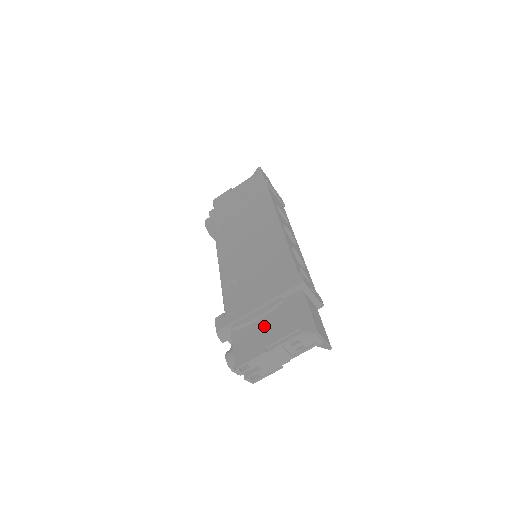
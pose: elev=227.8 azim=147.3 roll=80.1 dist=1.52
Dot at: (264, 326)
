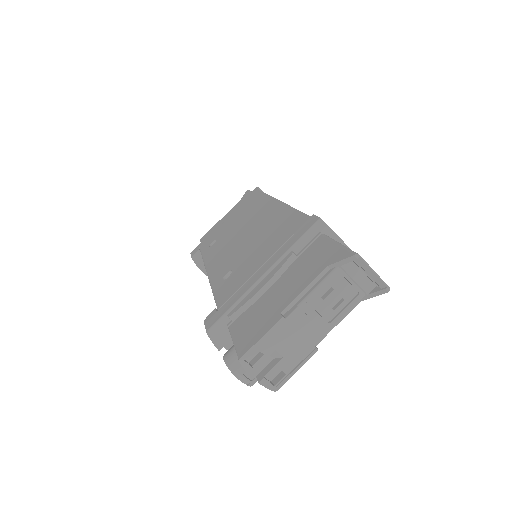
Dot at: (275, 293)
